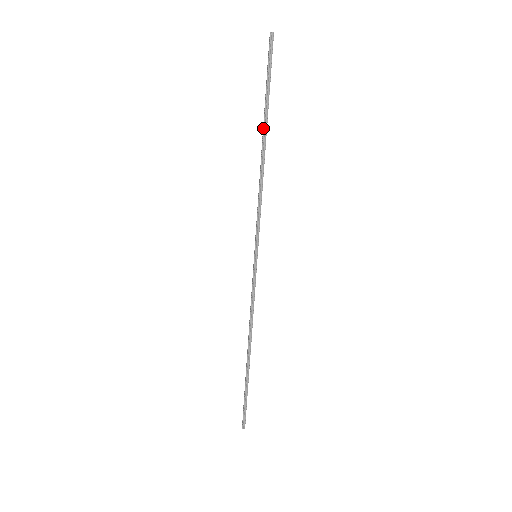
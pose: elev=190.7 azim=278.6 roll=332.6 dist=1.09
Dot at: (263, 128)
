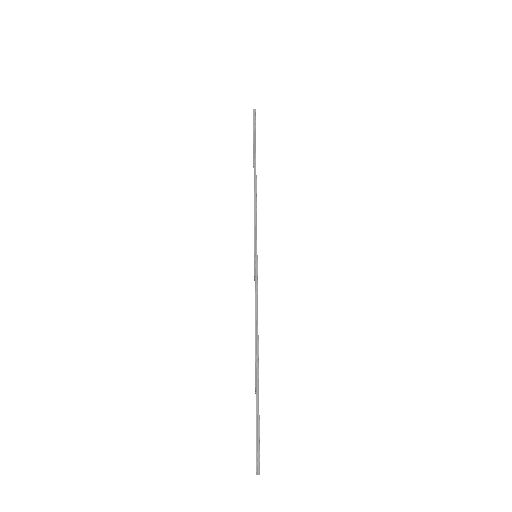
Dot at: (253, 161)
